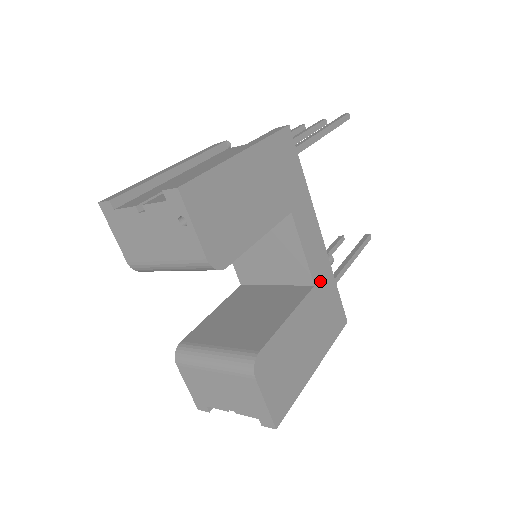
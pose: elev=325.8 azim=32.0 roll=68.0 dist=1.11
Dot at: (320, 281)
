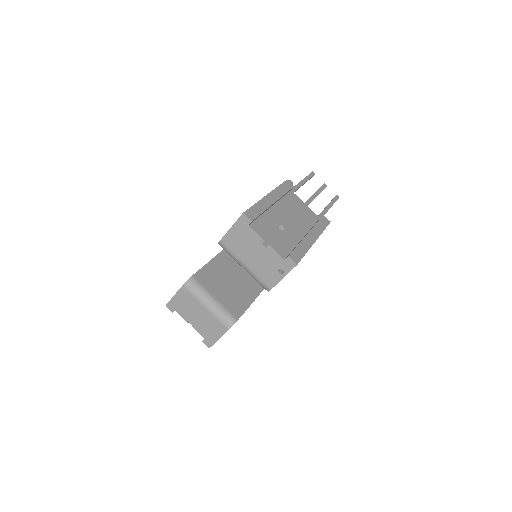
Dot at: occluded
